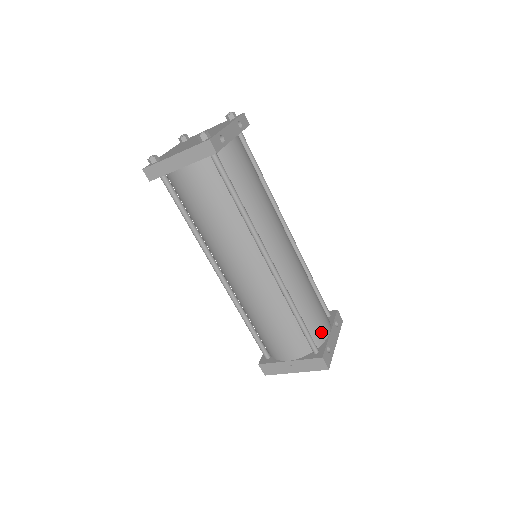
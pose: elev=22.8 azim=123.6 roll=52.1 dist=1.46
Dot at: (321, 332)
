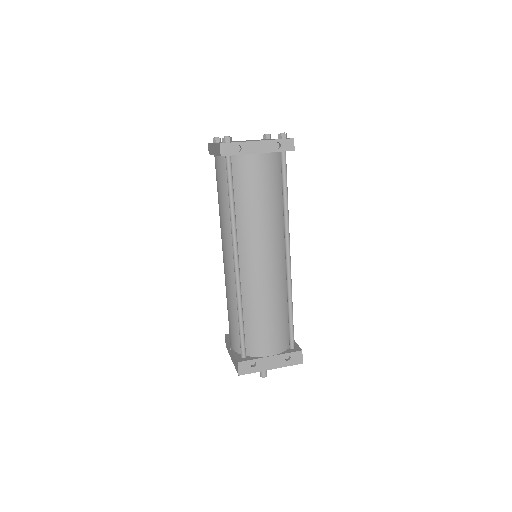
Dot at: (258, 348)
